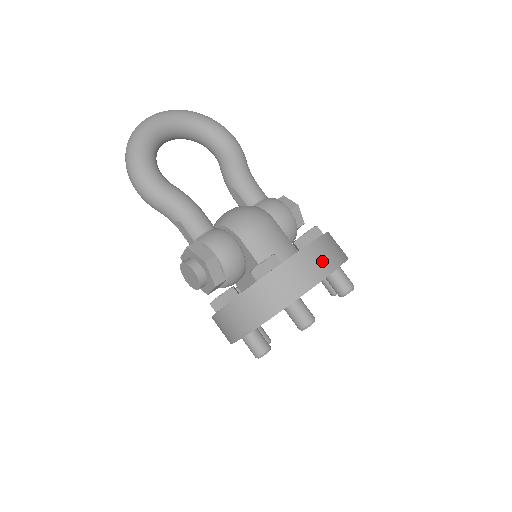
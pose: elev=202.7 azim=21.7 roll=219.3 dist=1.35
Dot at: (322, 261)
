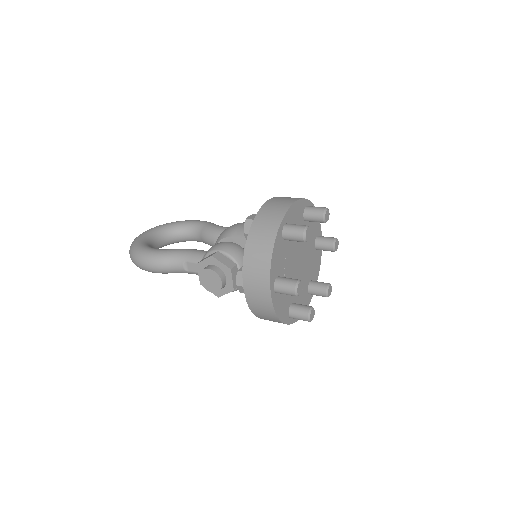
Dot at: (287, 199)
